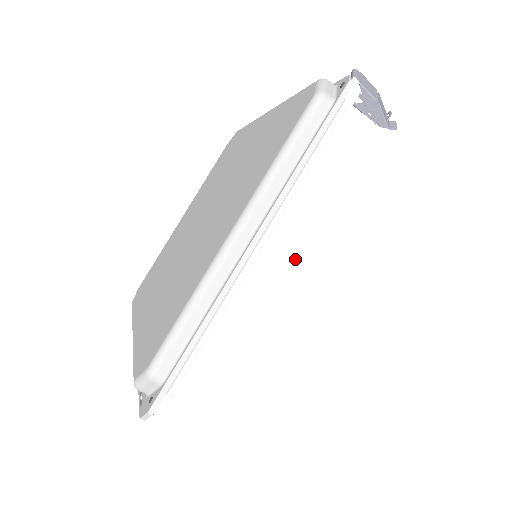
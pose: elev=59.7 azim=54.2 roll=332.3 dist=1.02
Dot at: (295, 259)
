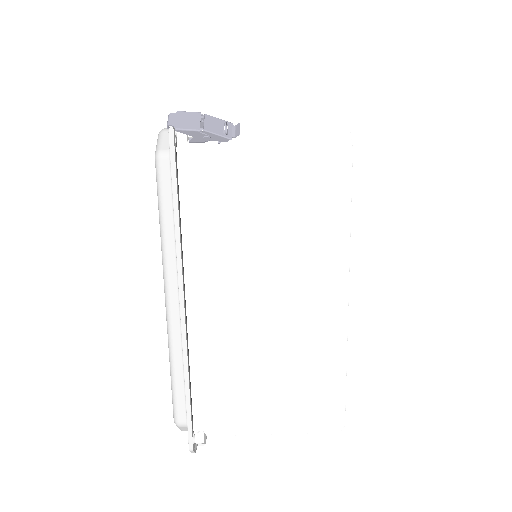
Dot at: (223, 293)
